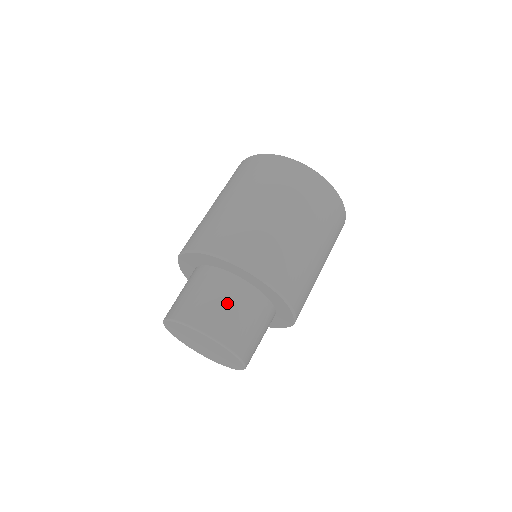
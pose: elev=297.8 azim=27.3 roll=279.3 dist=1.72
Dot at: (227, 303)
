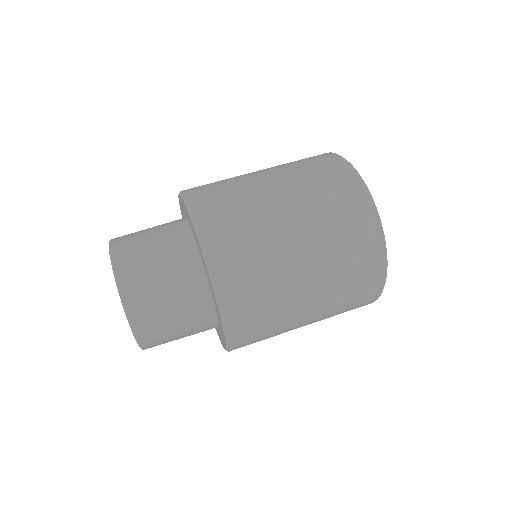
Dot at: (152, 228)
